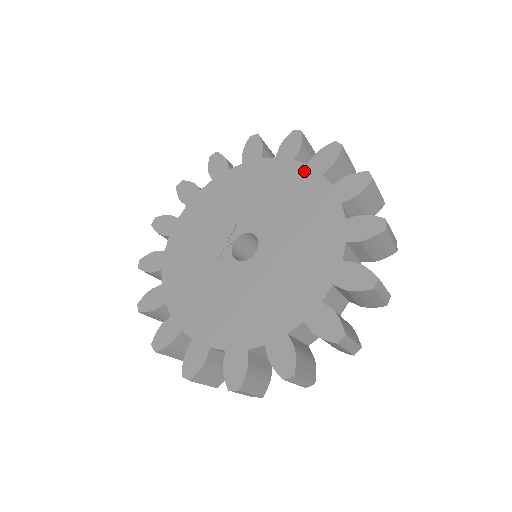
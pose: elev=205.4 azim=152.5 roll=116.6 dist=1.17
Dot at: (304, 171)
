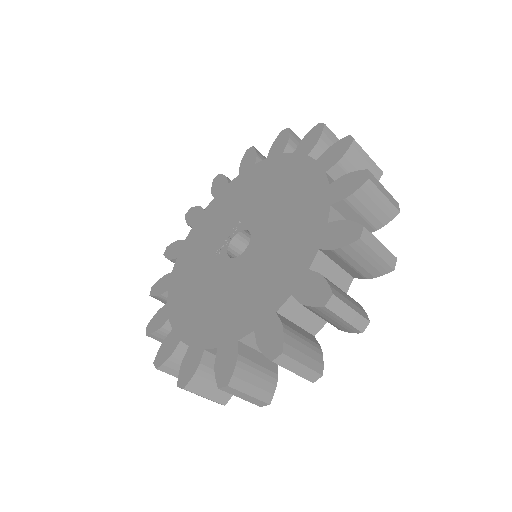
Dot at: (311, 168)
